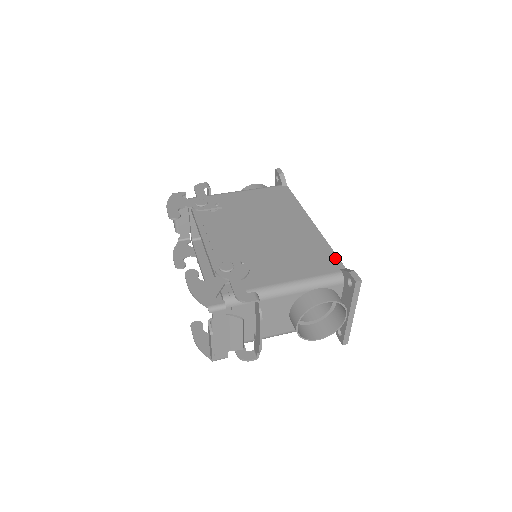
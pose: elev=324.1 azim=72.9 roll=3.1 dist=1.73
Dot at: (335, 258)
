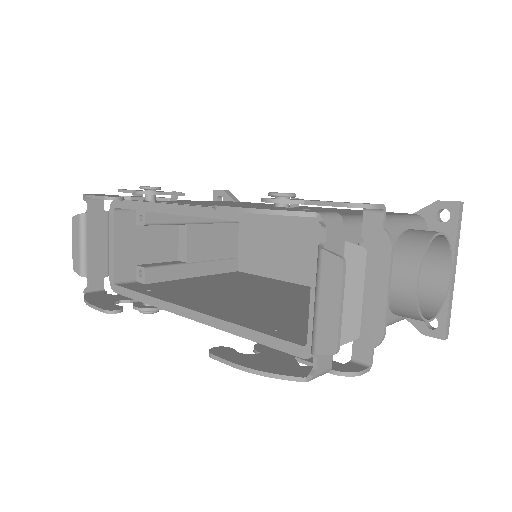
Dot at: (389, 212)
